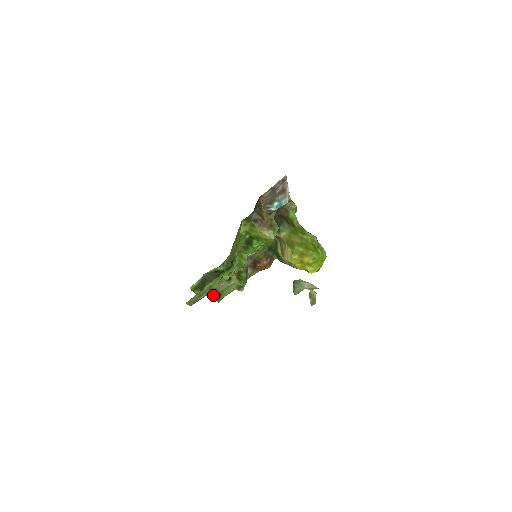
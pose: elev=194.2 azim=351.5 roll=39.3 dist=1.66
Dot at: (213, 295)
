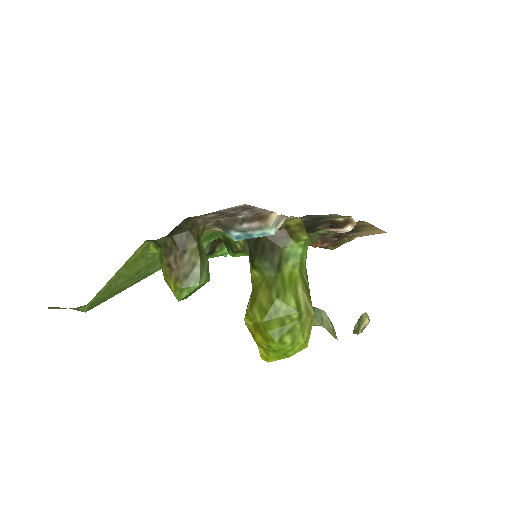
Dot at: occluded
